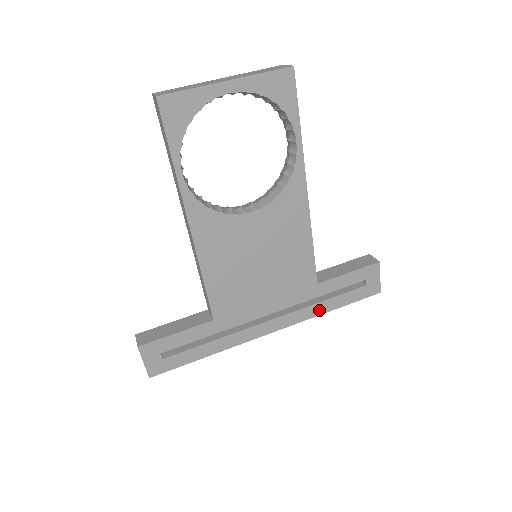
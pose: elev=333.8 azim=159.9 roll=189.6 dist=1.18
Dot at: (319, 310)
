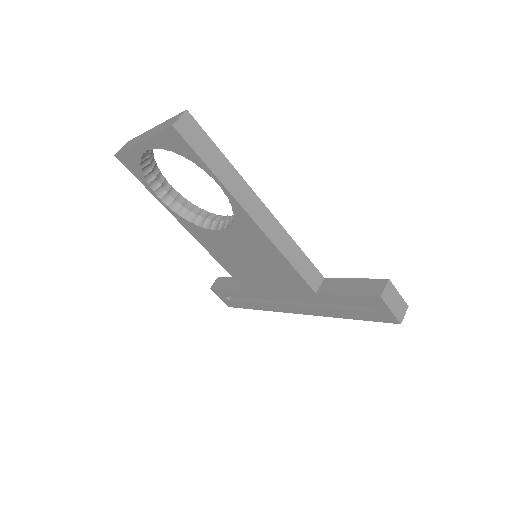
Dot at: (332, 314)
